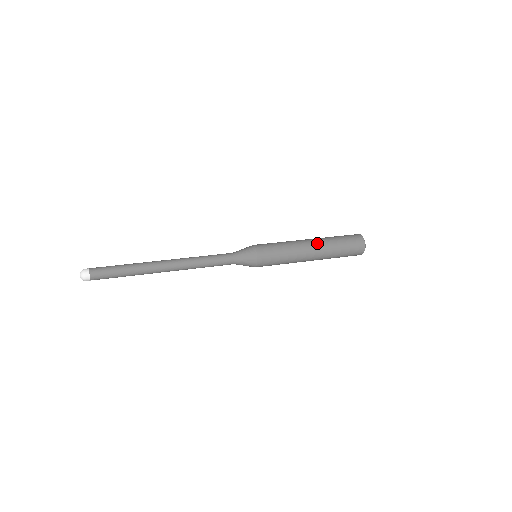
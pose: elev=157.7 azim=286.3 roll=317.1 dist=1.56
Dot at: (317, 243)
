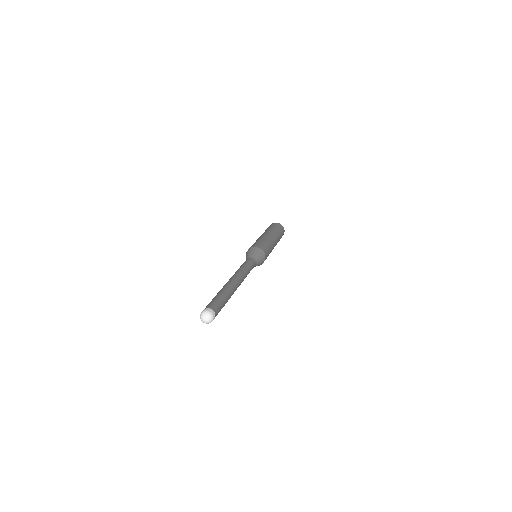
Dot at: (265, 232)
